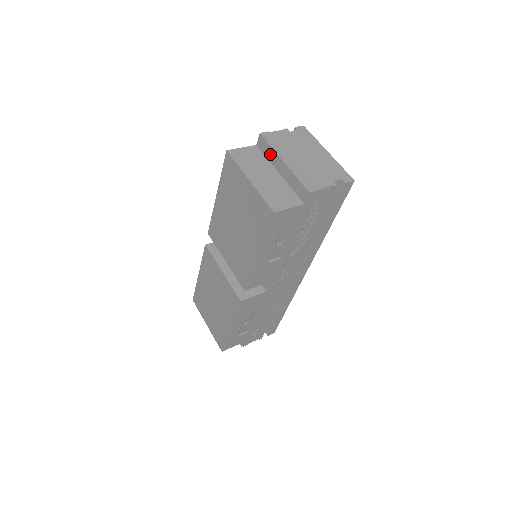
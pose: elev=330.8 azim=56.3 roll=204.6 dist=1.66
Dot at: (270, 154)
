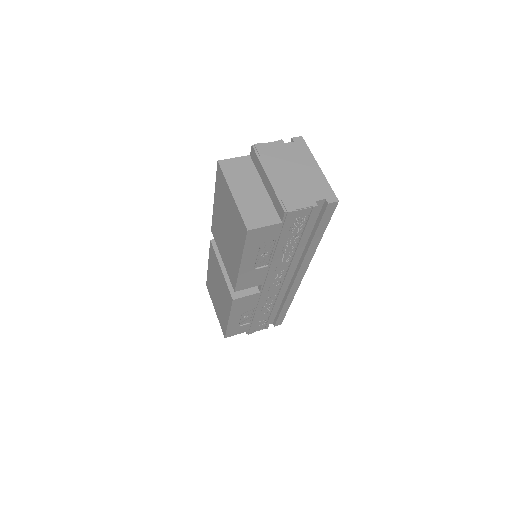
Dot at: (259, 167)
